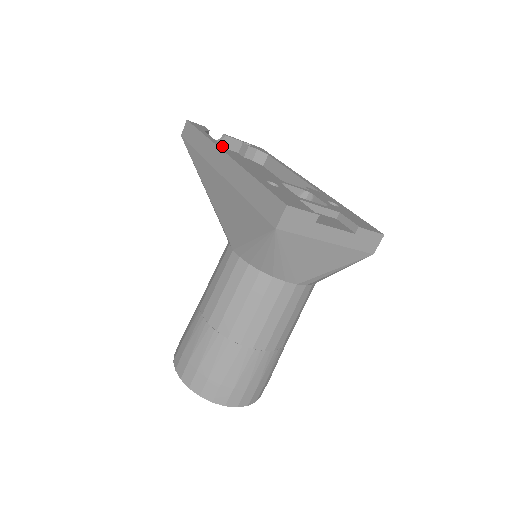
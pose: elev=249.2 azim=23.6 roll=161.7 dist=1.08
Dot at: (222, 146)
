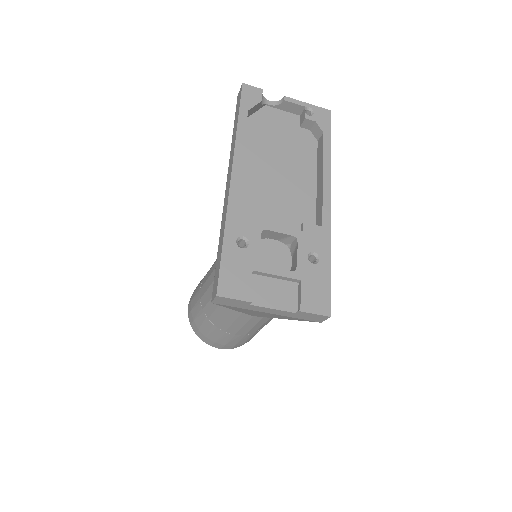
Dot at: (242, 154)
